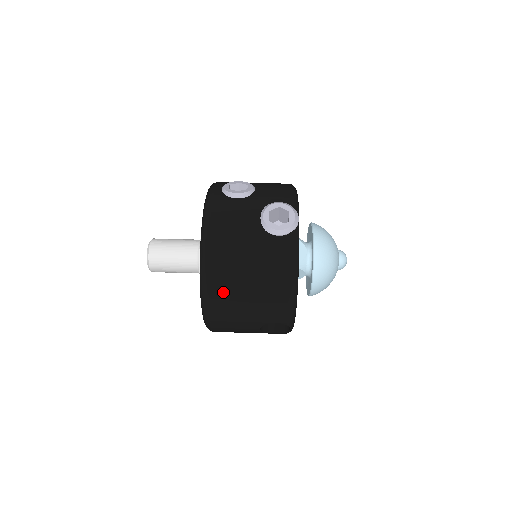
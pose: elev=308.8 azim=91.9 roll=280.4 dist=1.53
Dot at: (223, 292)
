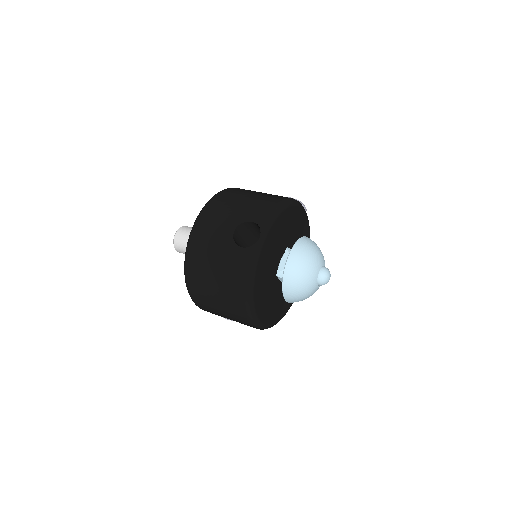
Dot at: (231, 194)
